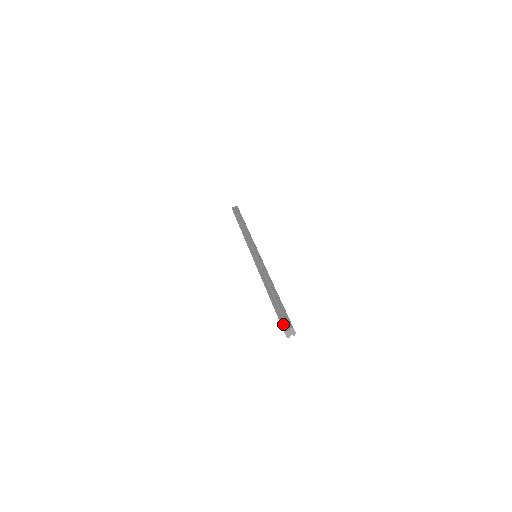
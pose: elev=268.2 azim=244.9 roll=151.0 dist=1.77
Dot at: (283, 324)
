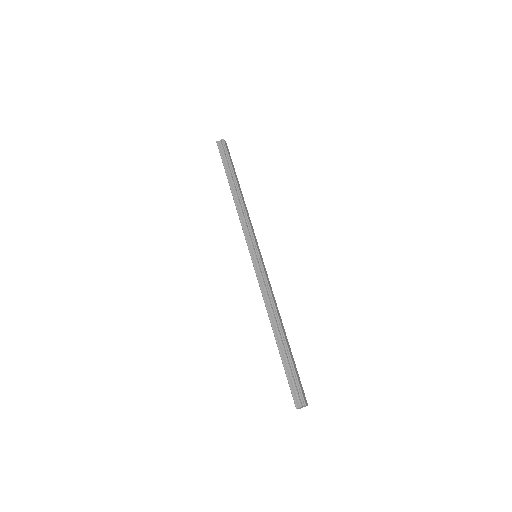
Dot at: (295, 397)
